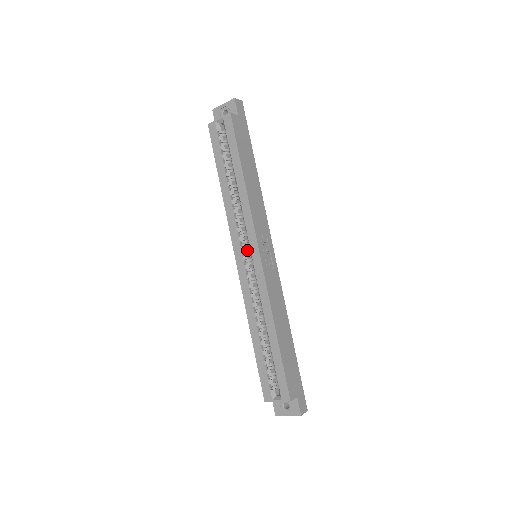
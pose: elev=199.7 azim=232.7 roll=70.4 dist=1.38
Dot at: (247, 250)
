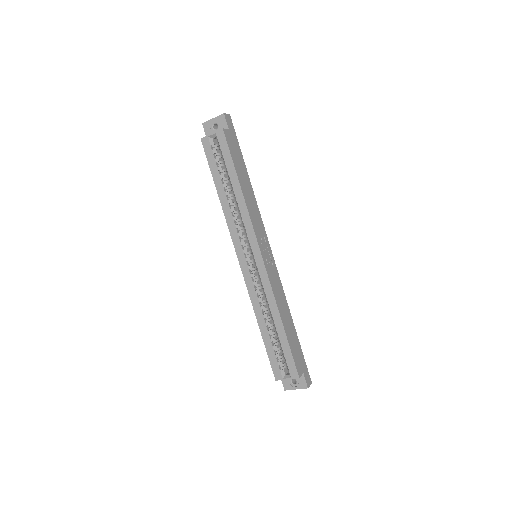
Dot at: (248, 252)
